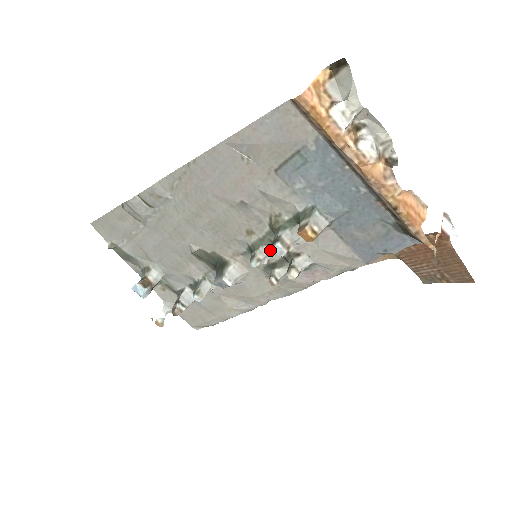
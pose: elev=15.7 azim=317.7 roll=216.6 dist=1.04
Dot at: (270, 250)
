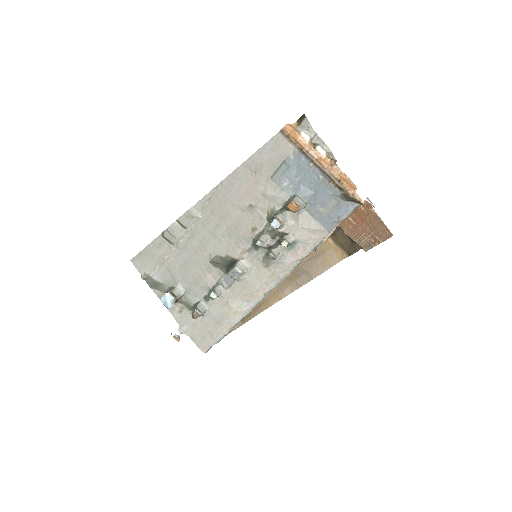
Dot at: (268, 238)
